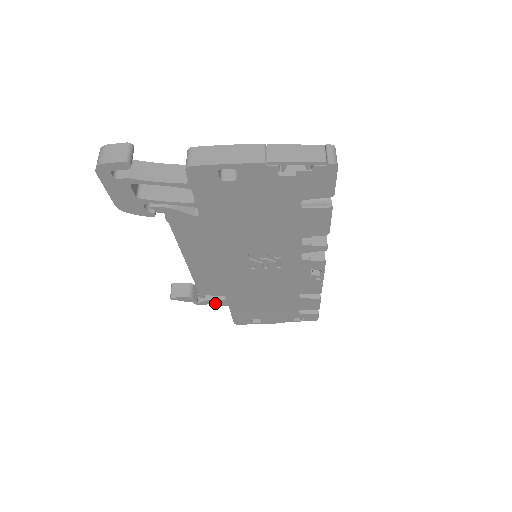
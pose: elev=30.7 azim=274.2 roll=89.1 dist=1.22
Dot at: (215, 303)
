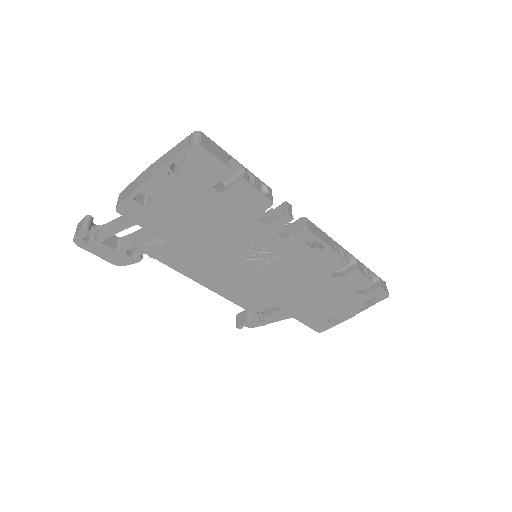
Dot at: (281, 318)
